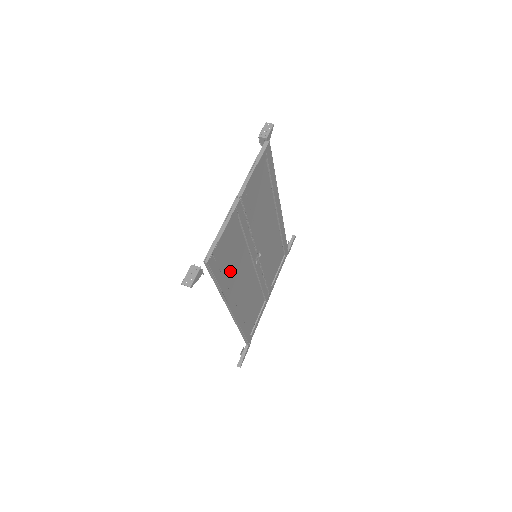
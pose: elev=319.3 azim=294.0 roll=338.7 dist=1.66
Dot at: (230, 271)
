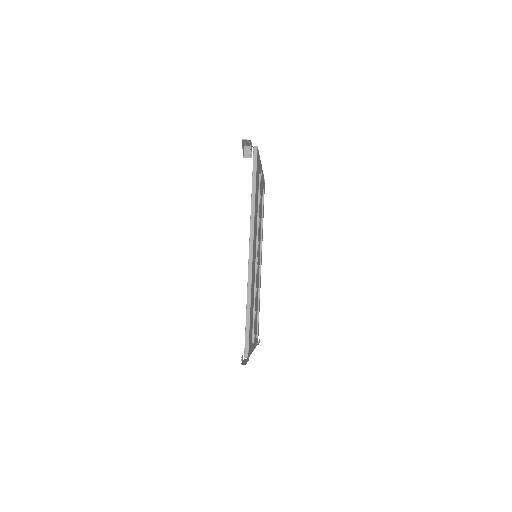
Dot at: occluded
